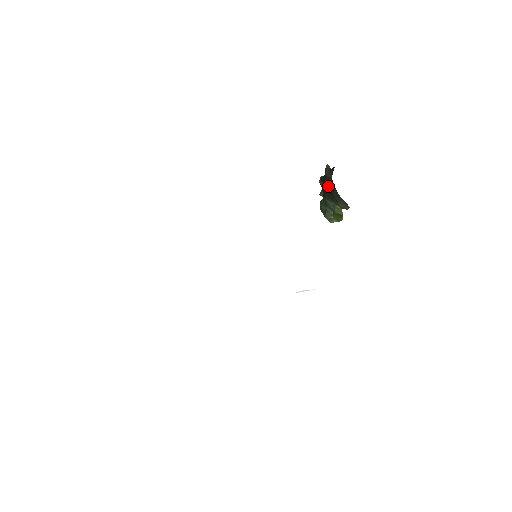
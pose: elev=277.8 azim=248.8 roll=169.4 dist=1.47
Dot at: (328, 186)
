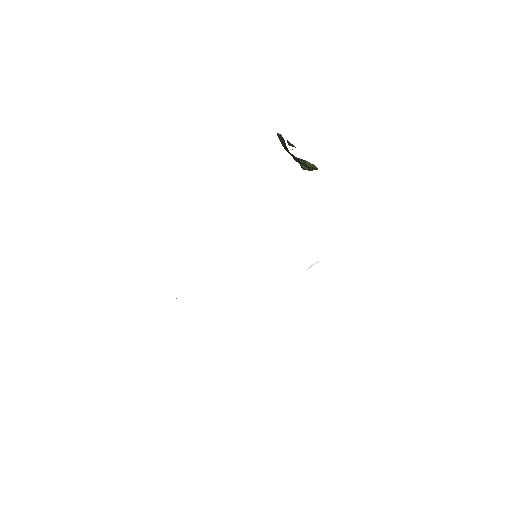
Dot at: occluded
